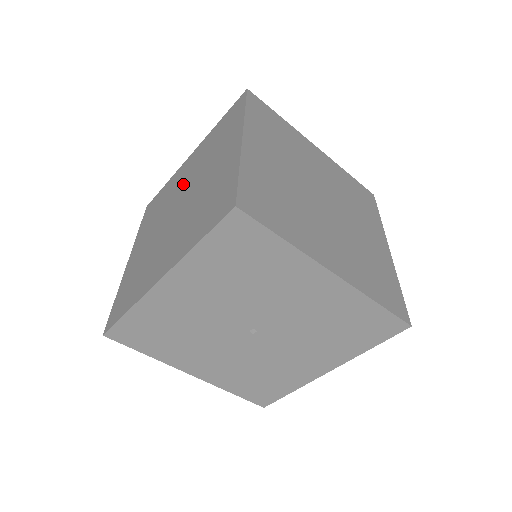
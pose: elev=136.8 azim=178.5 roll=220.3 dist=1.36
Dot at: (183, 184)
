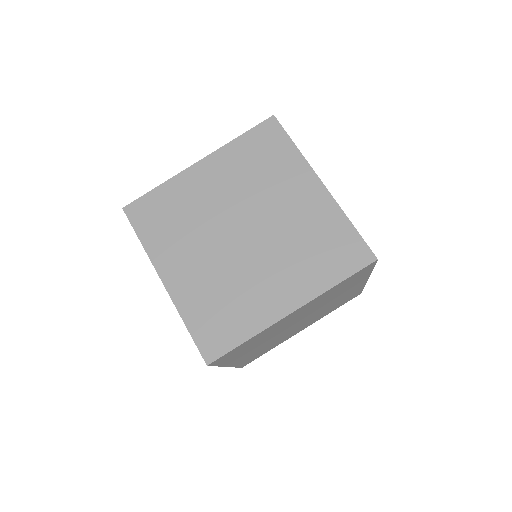
Dot at: occluded
